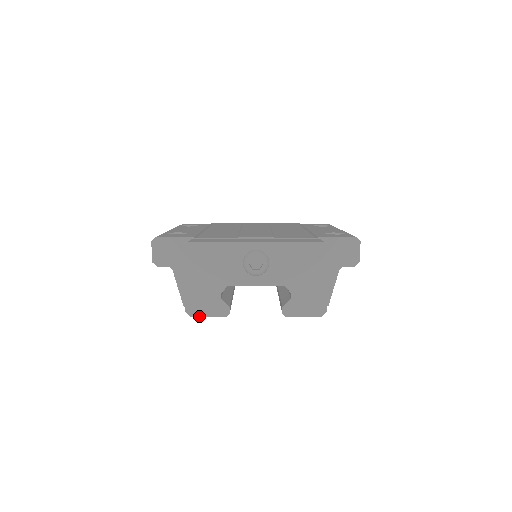
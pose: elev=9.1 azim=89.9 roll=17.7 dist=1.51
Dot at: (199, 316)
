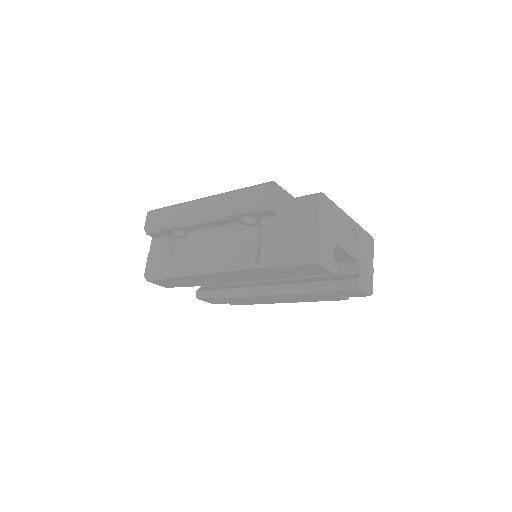
Dot at: (322, 265)
